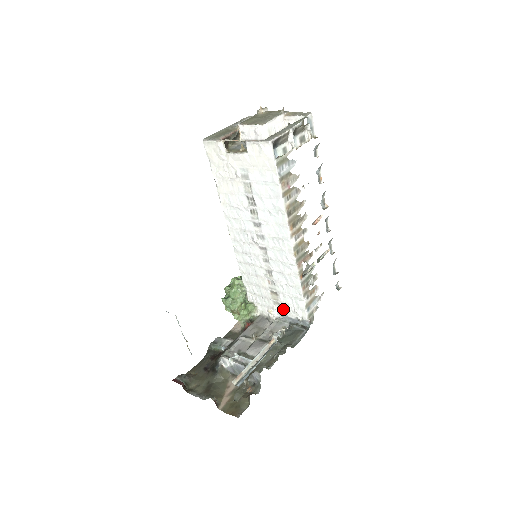
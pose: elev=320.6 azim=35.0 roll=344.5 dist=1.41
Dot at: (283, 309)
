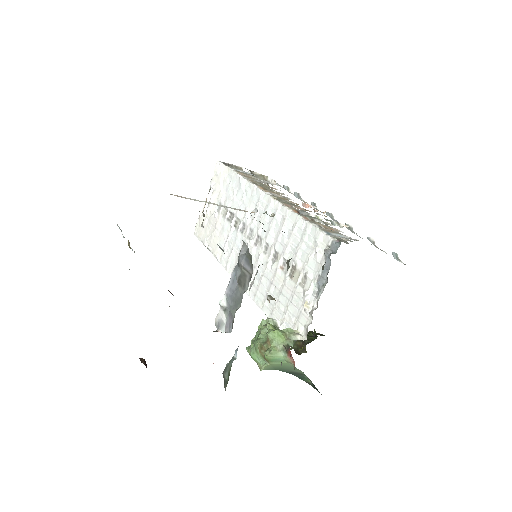
Dot at: (310, 274)
